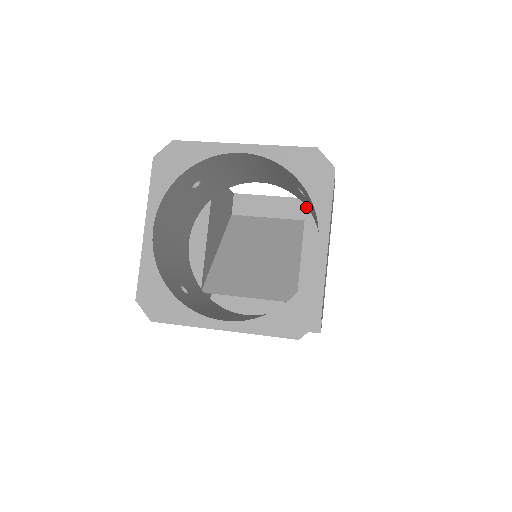
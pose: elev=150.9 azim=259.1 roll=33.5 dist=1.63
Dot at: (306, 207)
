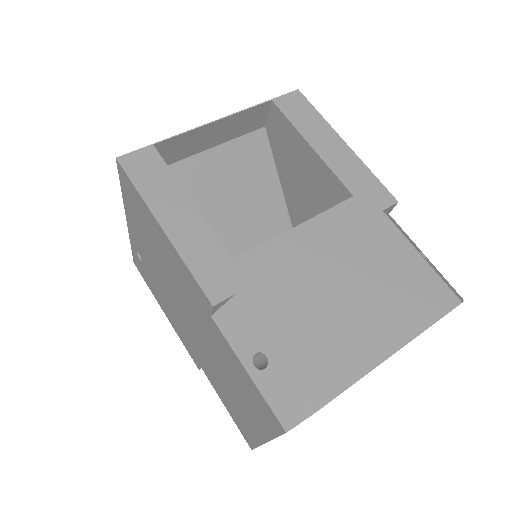
Dot at: occluded
